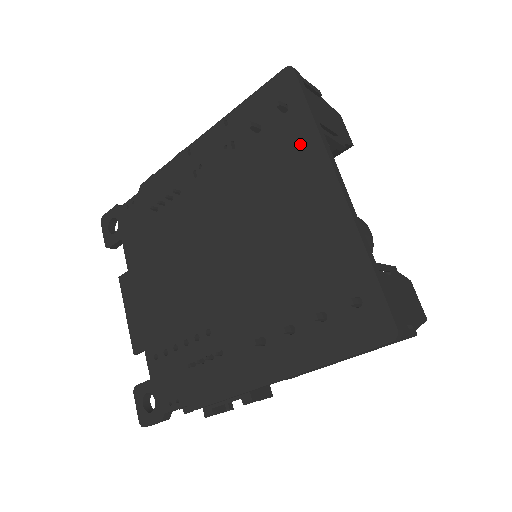
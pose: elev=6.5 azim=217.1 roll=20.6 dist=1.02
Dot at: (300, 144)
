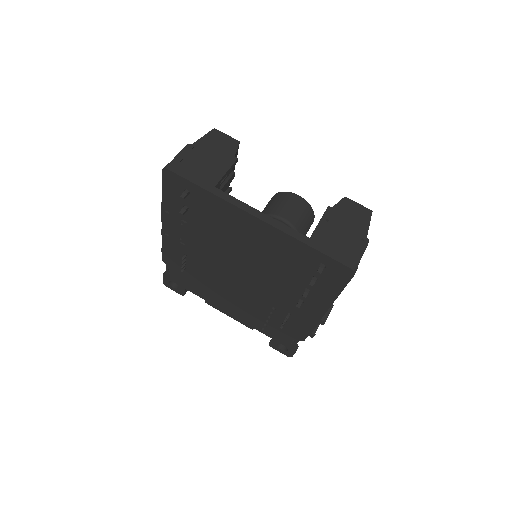
Dot at: (216, 207)
